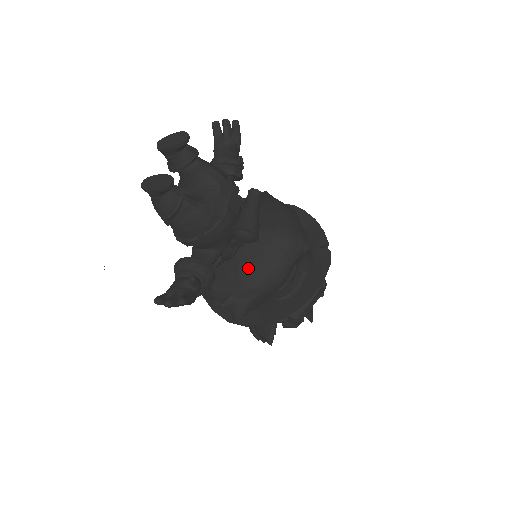
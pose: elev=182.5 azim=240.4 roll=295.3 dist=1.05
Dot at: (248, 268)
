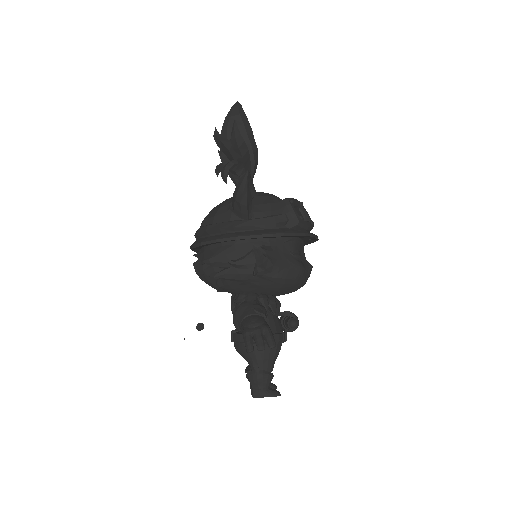
Dot at: occluded
